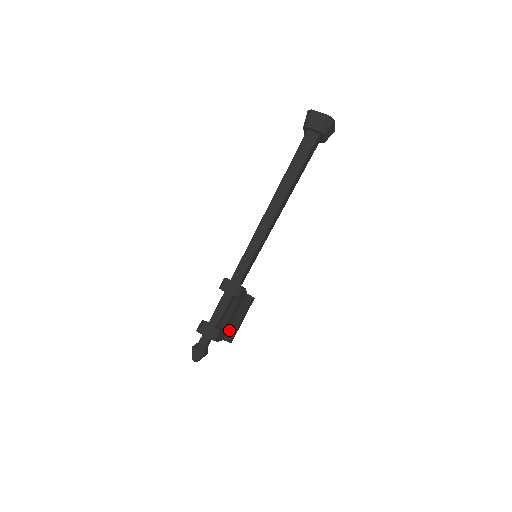
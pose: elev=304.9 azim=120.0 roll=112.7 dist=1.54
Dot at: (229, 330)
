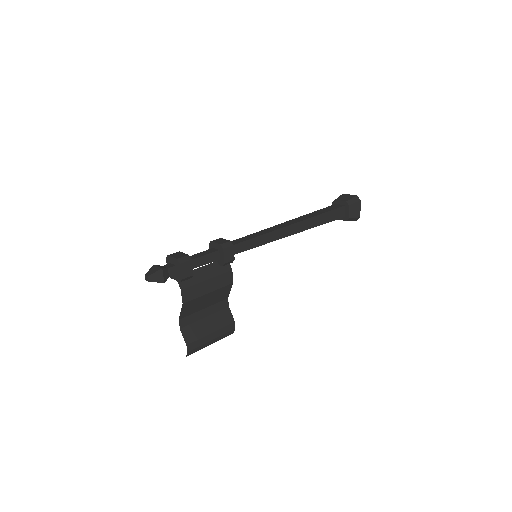
Dot at: (193, 330)
